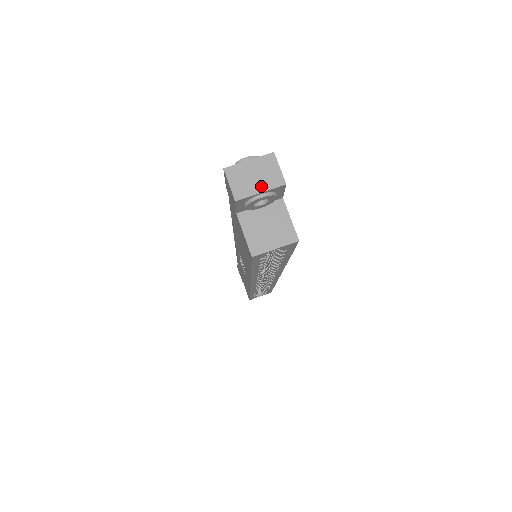
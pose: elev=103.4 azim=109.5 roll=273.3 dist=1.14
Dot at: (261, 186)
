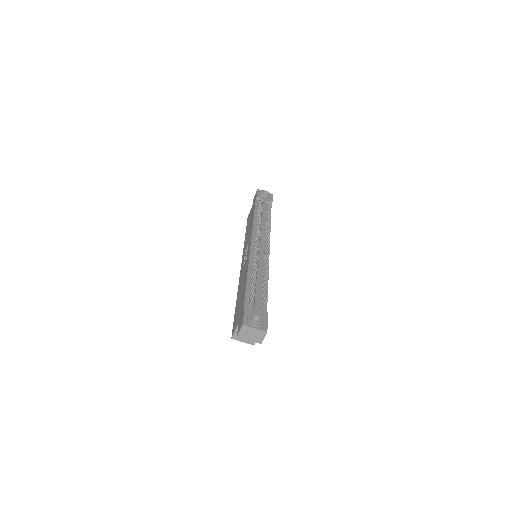
Dot at: (251, 339)
